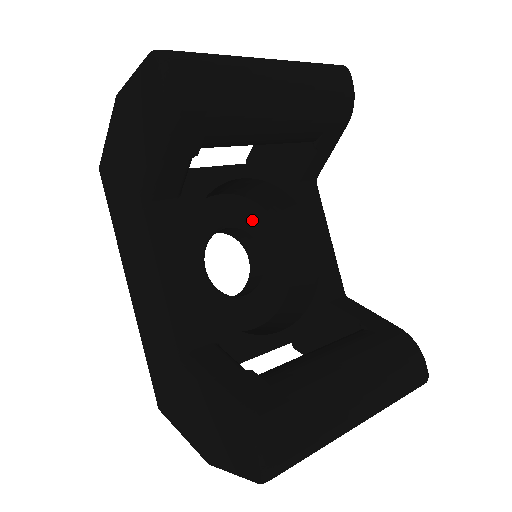
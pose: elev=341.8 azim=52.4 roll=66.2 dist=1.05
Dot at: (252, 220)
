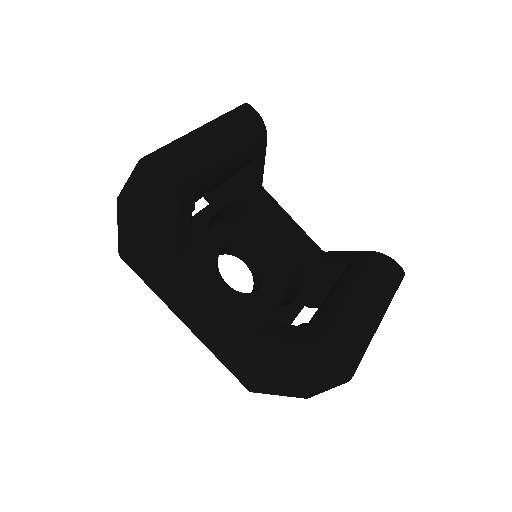
Dot at: (235, 235)
